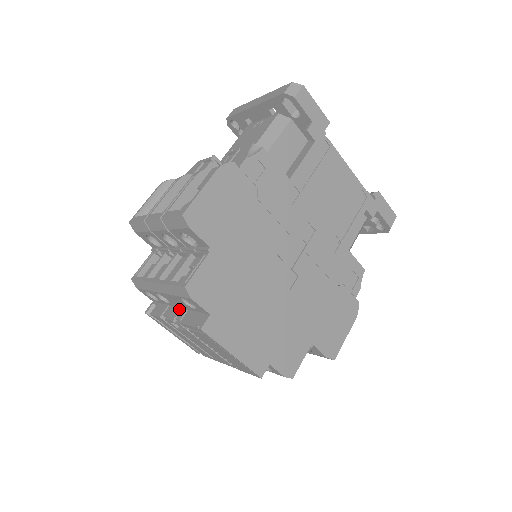
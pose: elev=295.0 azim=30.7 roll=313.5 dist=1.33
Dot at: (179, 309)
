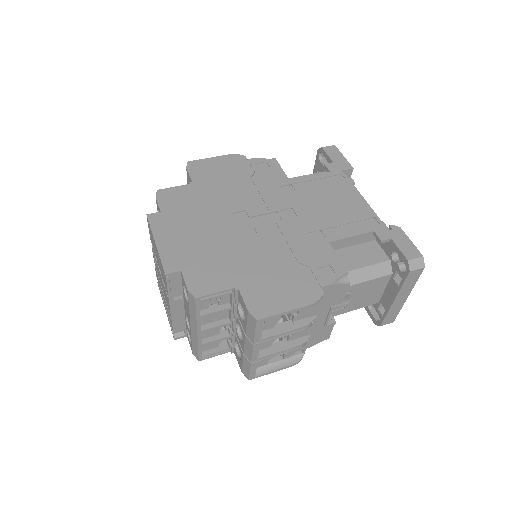
Dot at: occluded
